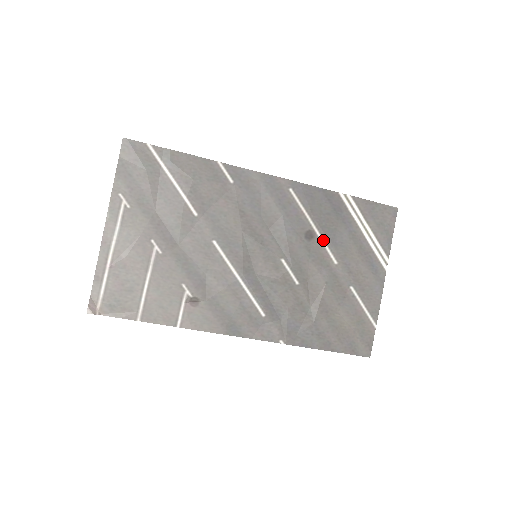
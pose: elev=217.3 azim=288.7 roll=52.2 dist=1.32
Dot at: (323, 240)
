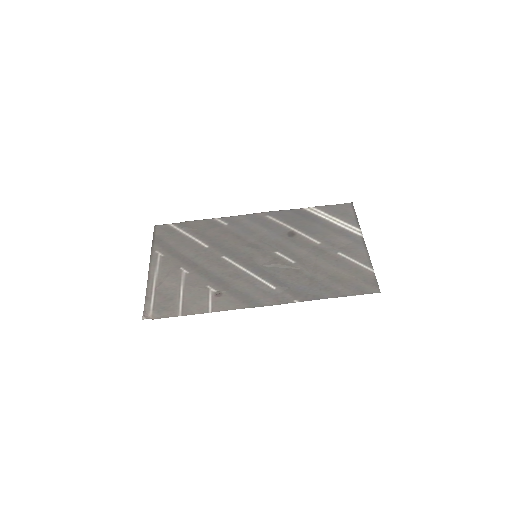
Dot at: (303, 234)
